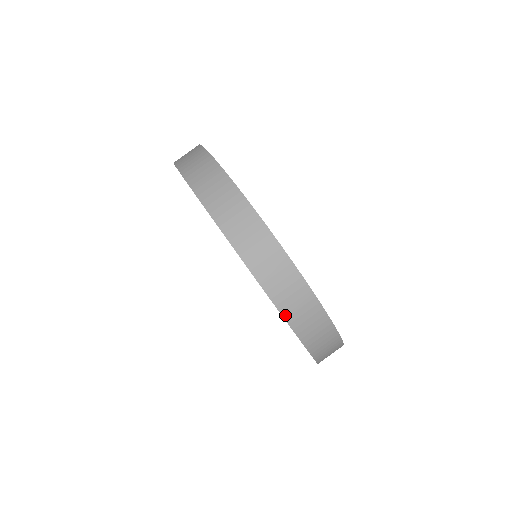
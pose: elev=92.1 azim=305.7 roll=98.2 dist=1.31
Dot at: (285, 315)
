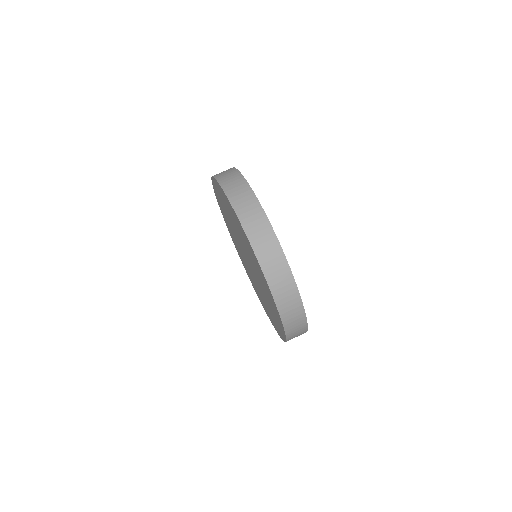
Dot at: (274, 295)
